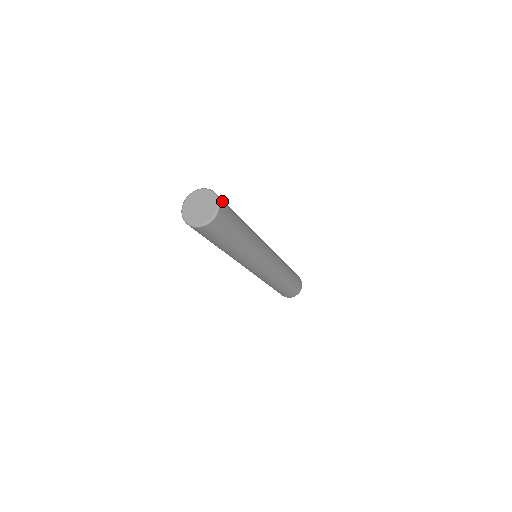
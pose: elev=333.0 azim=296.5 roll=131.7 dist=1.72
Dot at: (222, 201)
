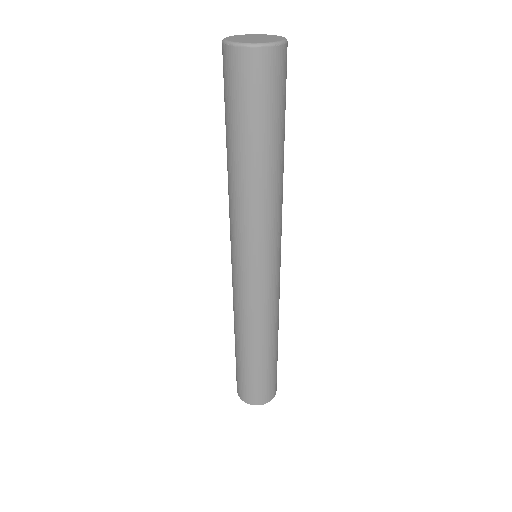
Dot at: occluded
